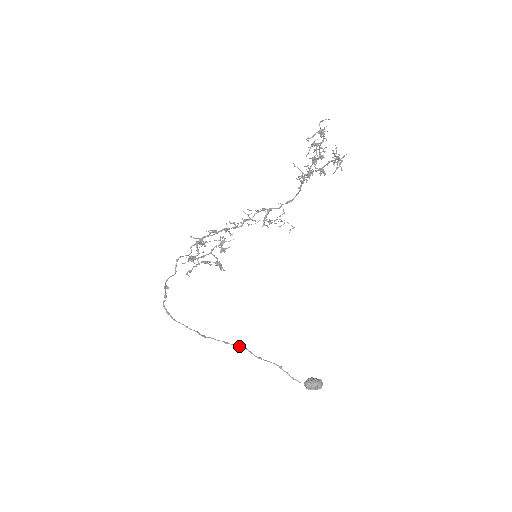
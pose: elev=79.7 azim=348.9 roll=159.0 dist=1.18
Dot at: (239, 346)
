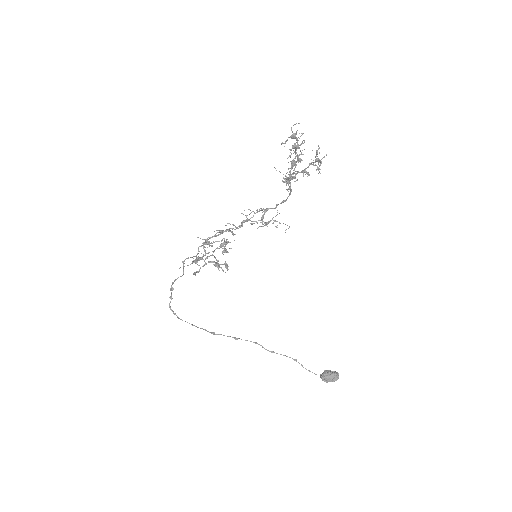
Dot at: (250, 341)
